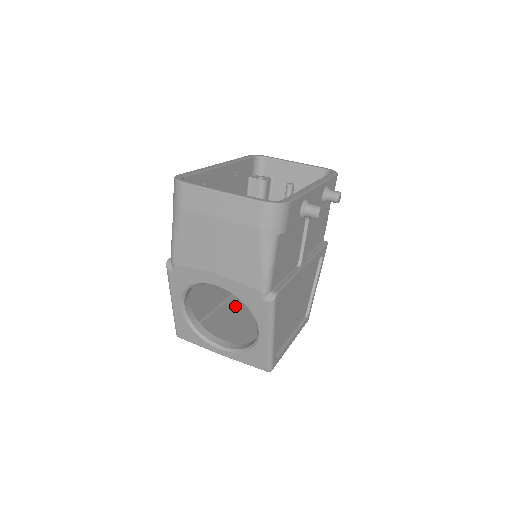
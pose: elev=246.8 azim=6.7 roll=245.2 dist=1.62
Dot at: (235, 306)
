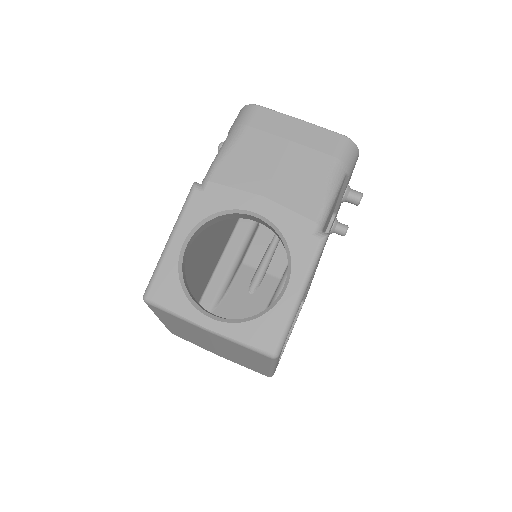
Dot at: occluded
